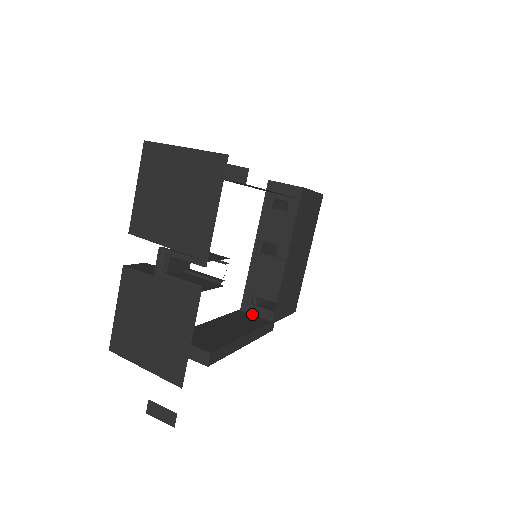
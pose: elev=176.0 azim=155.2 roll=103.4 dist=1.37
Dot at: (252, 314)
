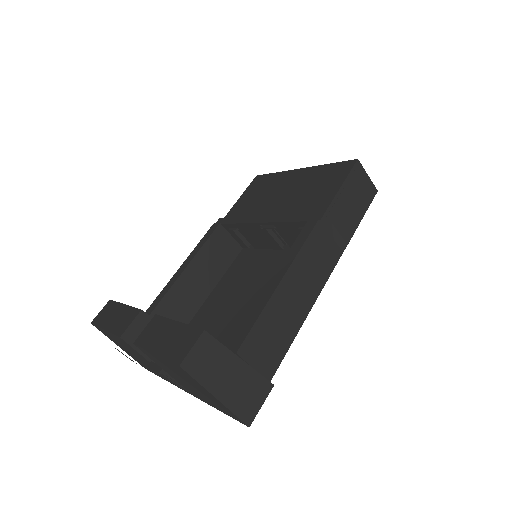
Dot at: (230, 234)
